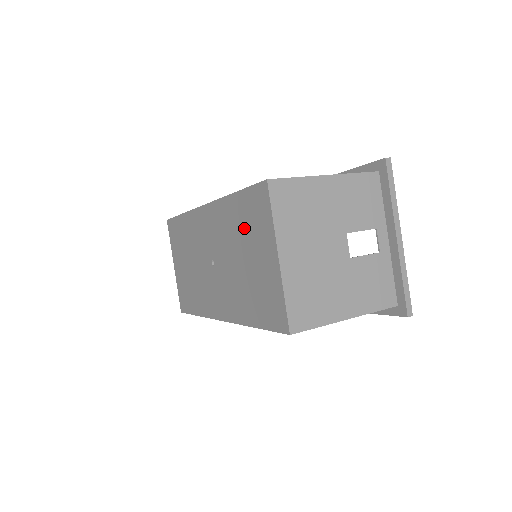
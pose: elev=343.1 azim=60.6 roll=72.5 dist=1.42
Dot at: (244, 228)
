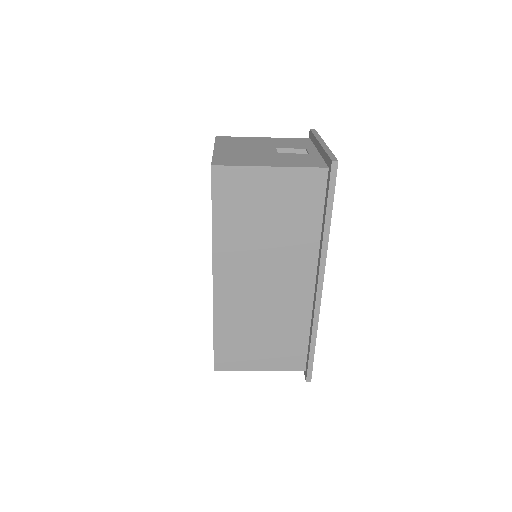
Dot at: occluded
